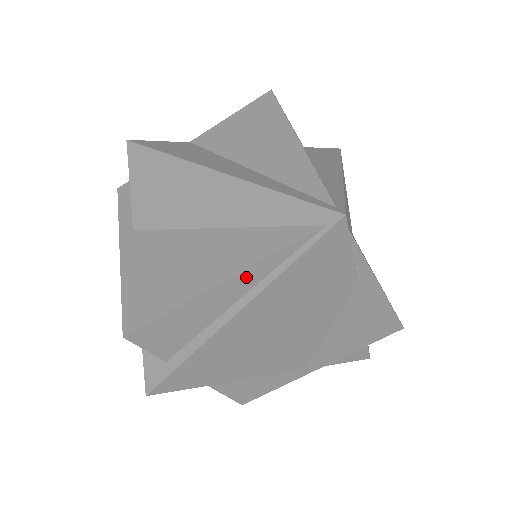
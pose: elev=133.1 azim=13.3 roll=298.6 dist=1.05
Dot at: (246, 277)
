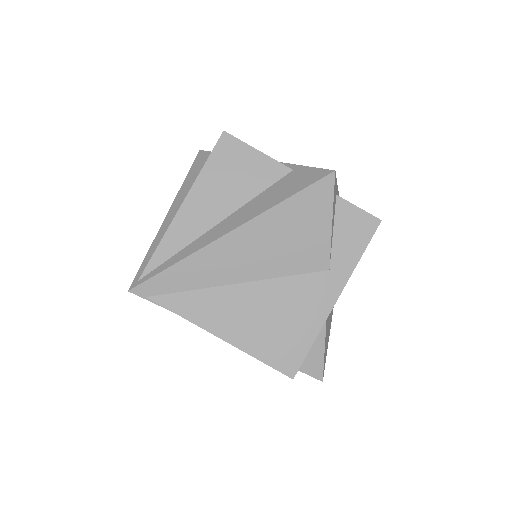
Dot at: occluded
